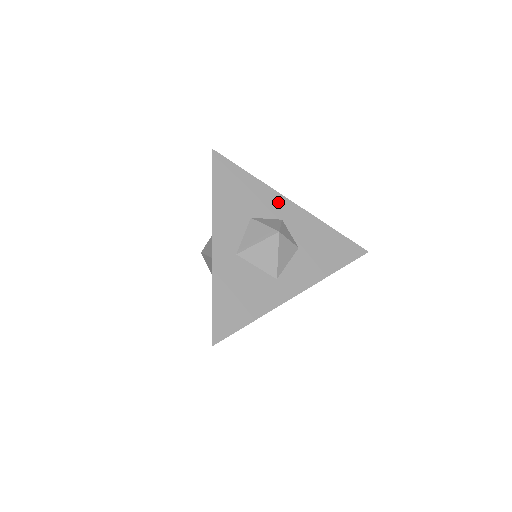
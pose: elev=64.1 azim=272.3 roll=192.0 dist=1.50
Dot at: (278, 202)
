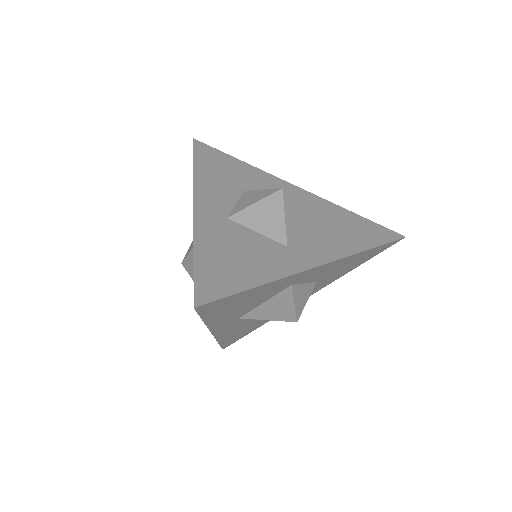
Dot at: (277, 183)
